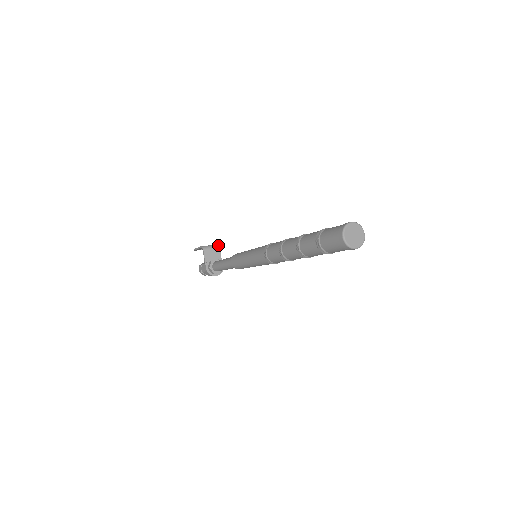
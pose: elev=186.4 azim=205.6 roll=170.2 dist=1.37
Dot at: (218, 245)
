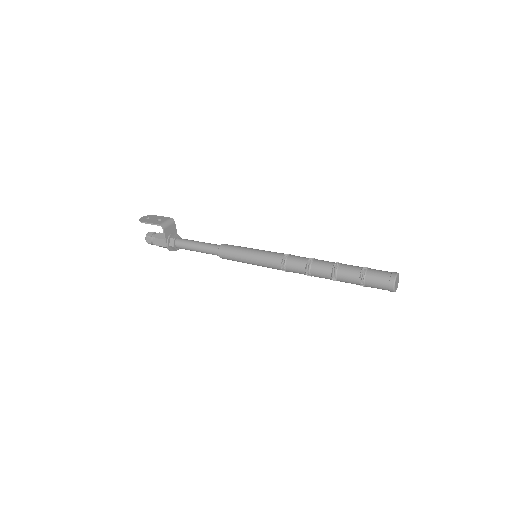
Dot at: (173, 219)
